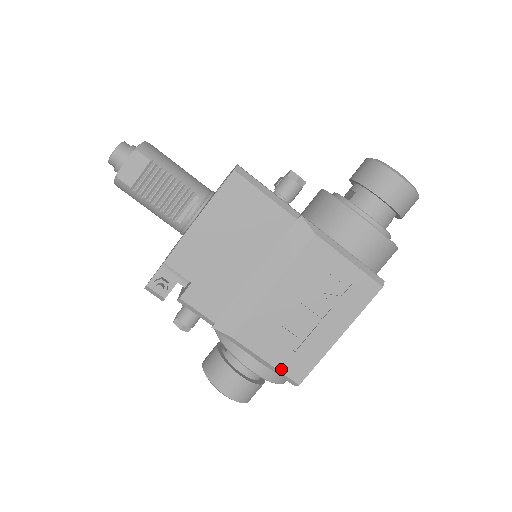
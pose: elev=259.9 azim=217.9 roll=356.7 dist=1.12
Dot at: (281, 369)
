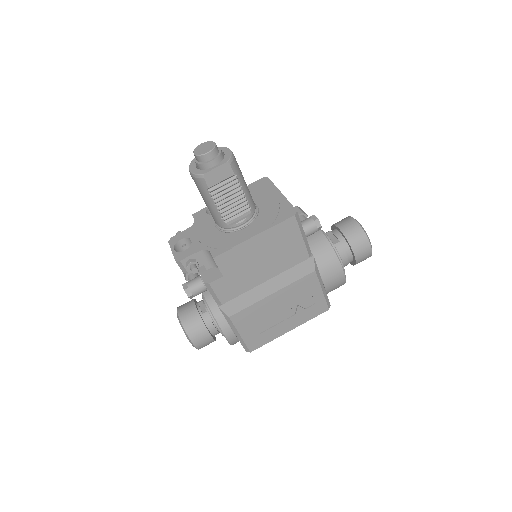
Dot at: (246, 342)
